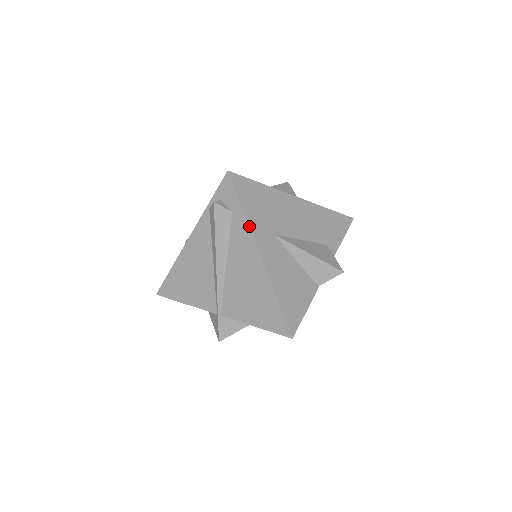
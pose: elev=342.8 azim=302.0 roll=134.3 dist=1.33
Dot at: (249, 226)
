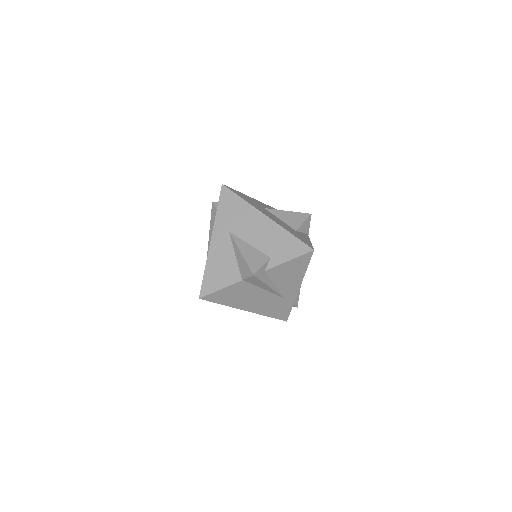
Dot at: (215, 220)
